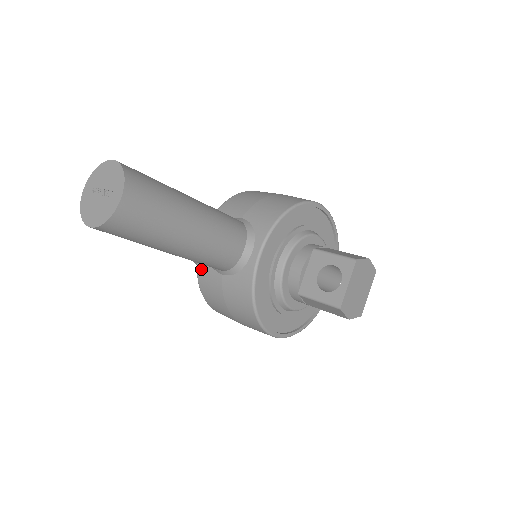
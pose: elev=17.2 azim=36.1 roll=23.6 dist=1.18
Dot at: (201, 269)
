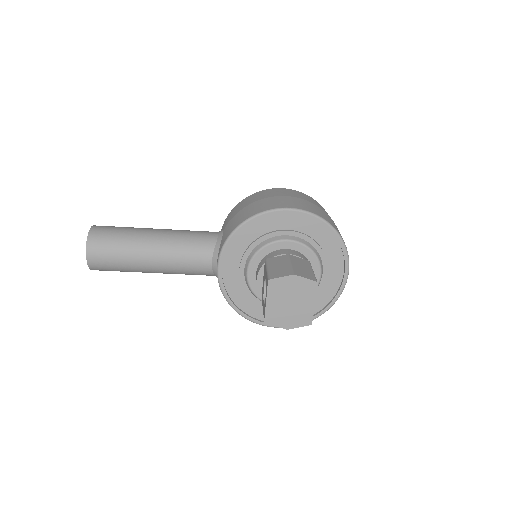
Dot at: occluded
